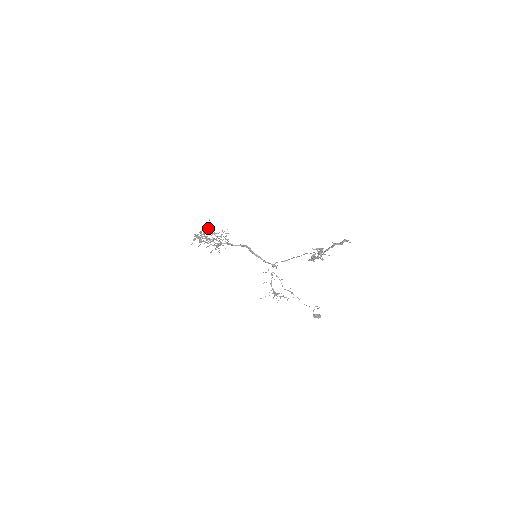
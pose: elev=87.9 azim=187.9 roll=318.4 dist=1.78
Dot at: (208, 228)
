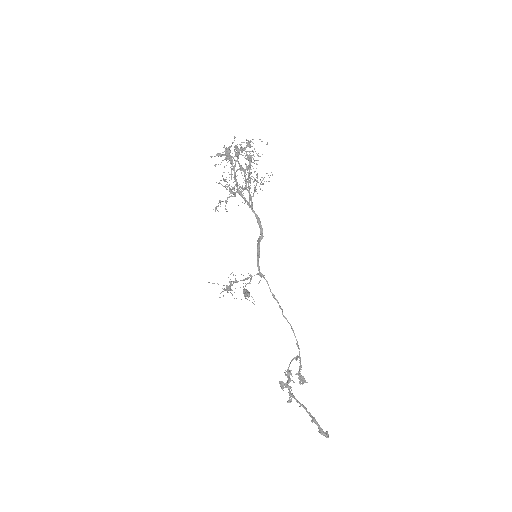
Dot at: (252, 162)
